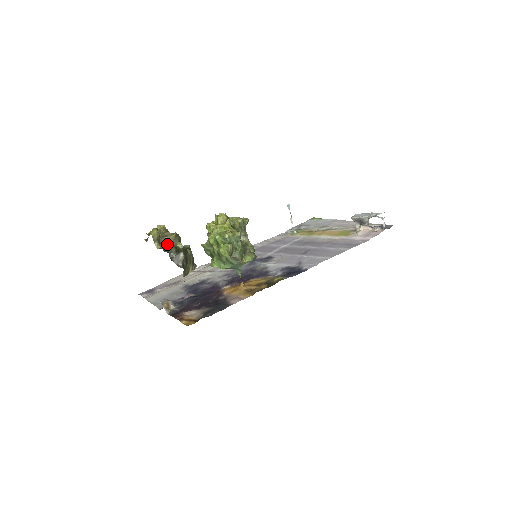
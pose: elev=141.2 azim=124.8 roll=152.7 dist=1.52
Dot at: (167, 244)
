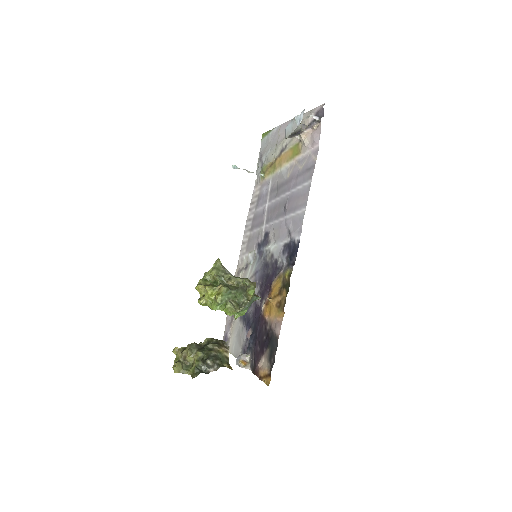
Dot at: (192, 361)
